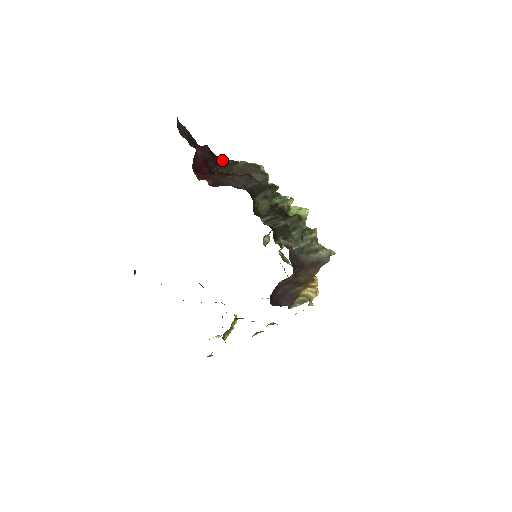
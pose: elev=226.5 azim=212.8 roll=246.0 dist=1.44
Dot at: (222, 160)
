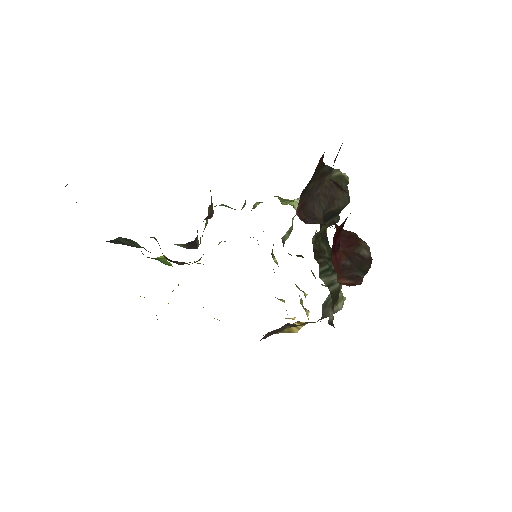
Dot at: (323, 166)
